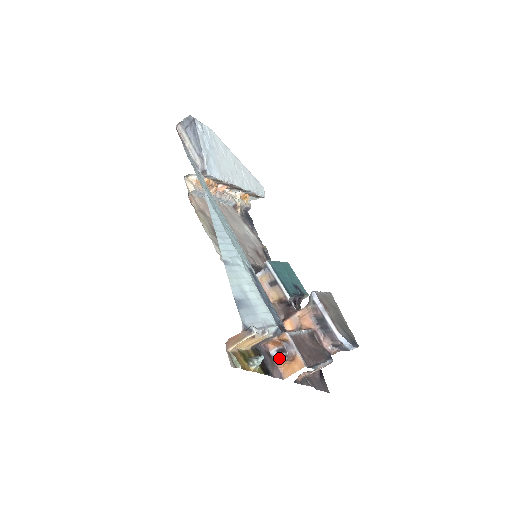
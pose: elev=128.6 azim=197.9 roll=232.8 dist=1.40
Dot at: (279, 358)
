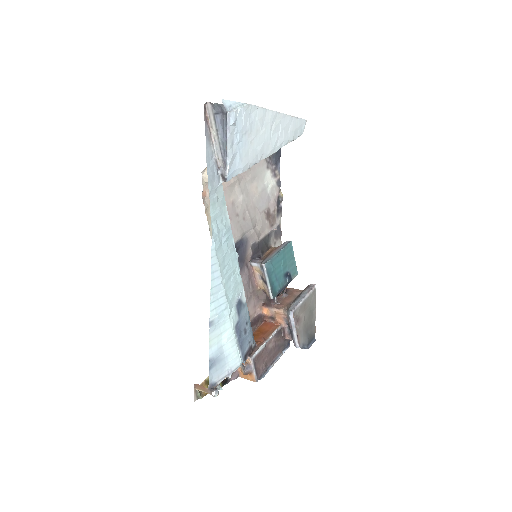
Dot at: occluded
